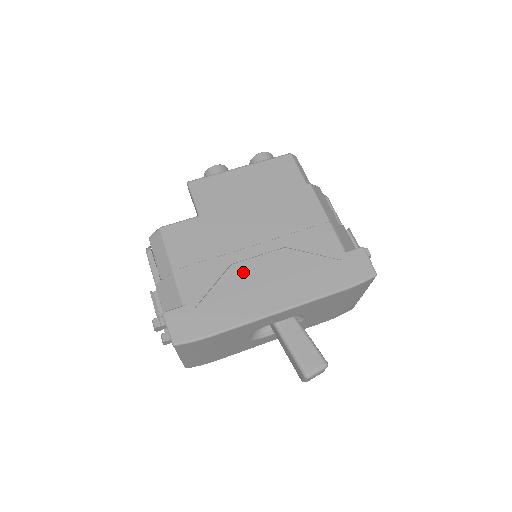
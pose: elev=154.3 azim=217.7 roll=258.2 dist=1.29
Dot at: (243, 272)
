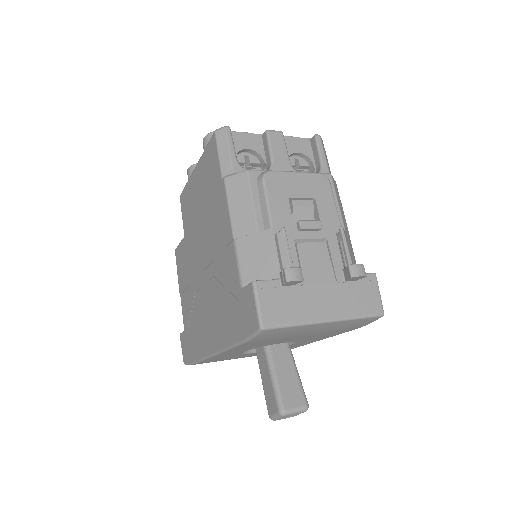
Dot at: (199, 304)
